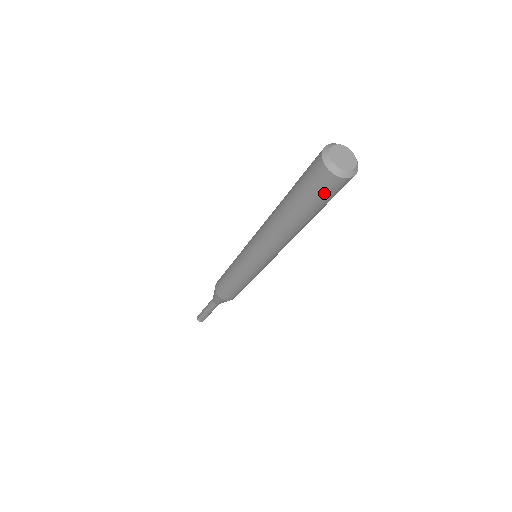
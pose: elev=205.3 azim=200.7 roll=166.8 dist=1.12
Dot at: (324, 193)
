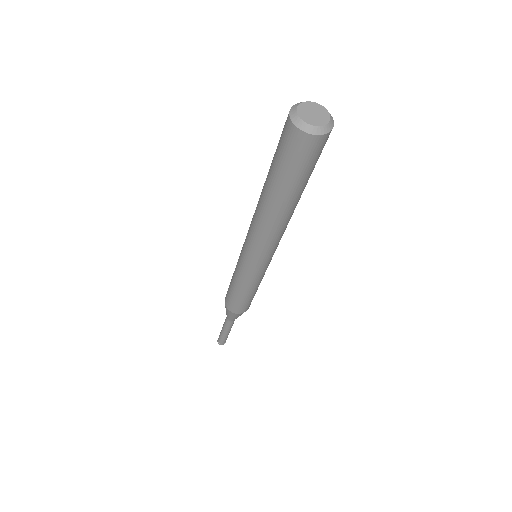
Dot at: (302, 159)
